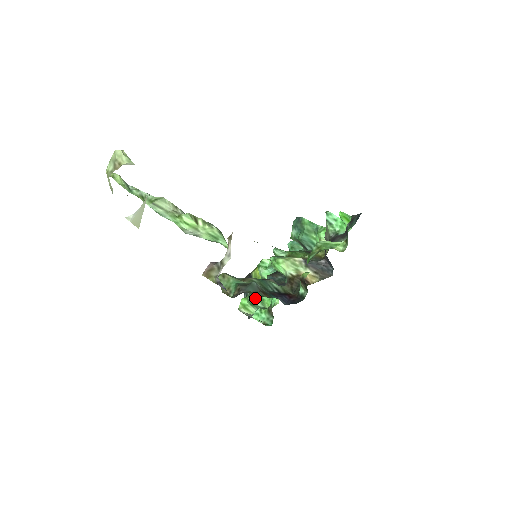
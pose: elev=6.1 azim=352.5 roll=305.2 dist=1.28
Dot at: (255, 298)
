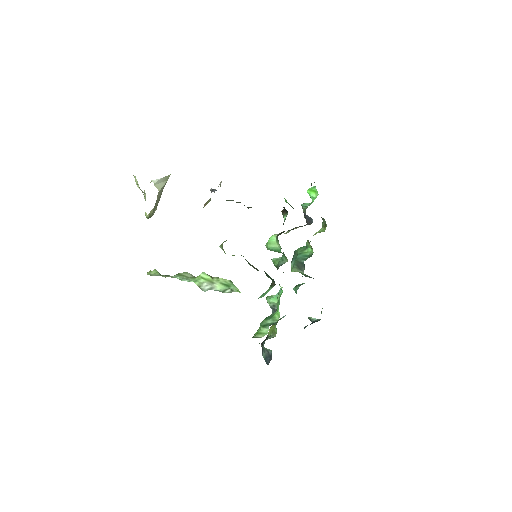
Dot at: (266, 319)
